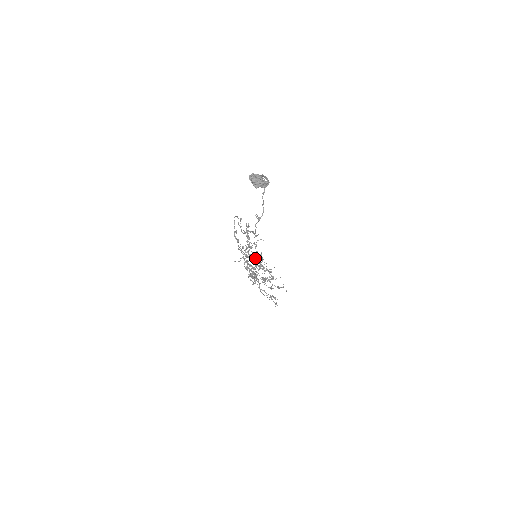
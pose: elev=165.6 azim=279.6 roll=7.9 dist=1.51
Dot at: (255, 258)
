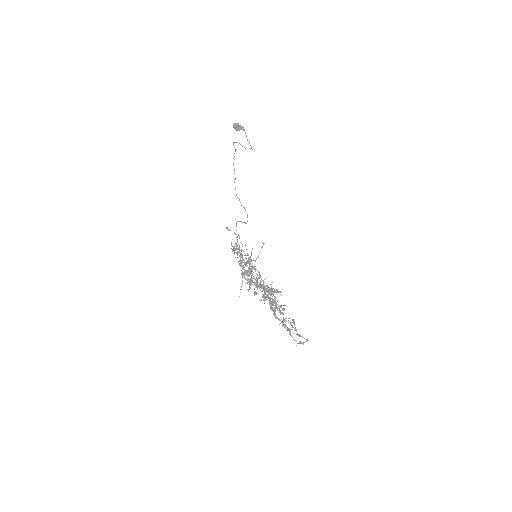
Dot at: (269, 303)
